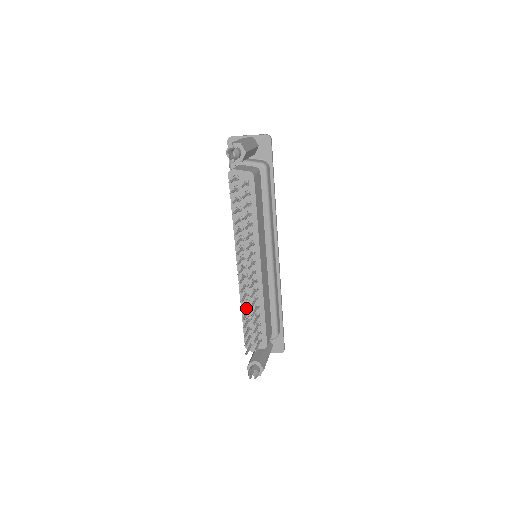
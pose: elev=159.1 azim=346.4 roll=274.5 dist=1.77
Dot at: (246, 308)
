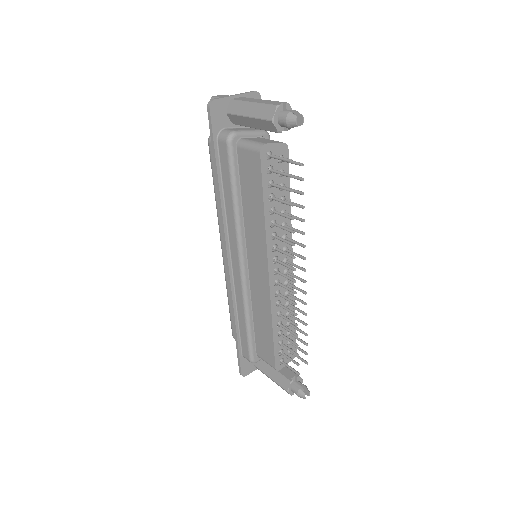
Dot at: (276, 322)
